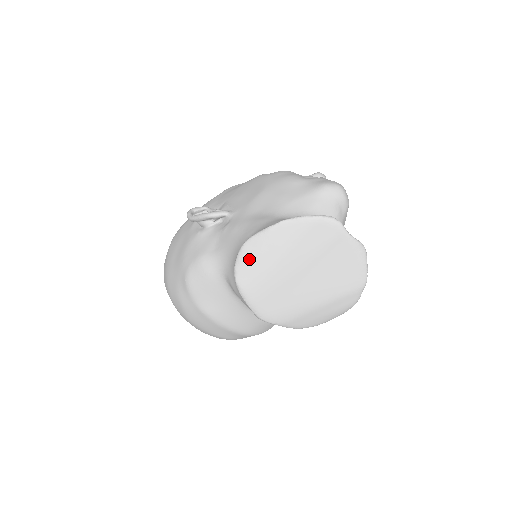
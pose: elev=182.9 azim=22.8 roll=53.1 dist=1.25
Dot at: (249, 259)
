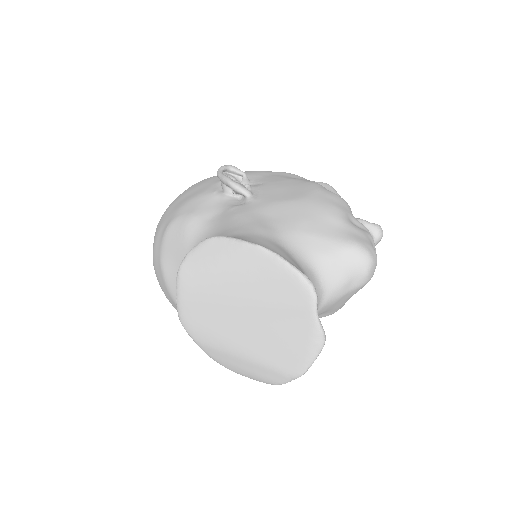
Dot at: (205, 256)
